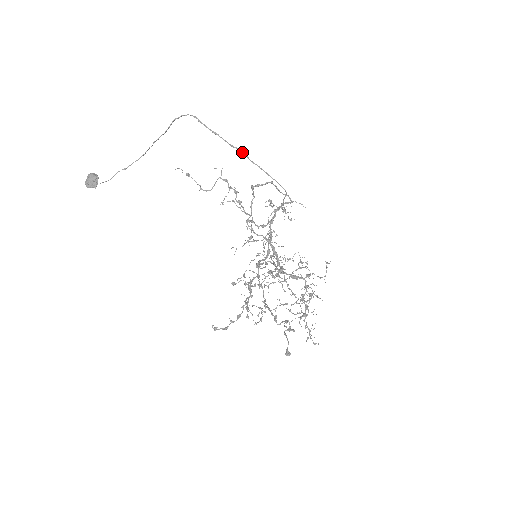
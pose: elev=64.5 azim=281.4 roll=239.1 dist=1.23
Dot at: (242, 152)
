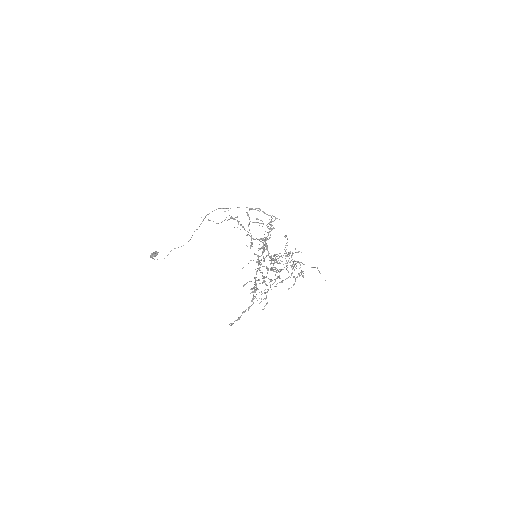
Dot at: occluded
